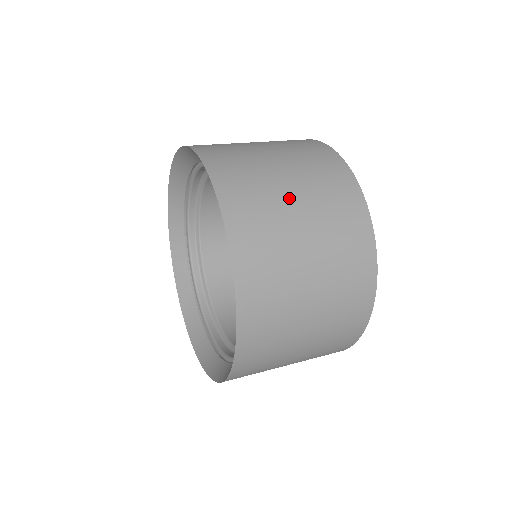
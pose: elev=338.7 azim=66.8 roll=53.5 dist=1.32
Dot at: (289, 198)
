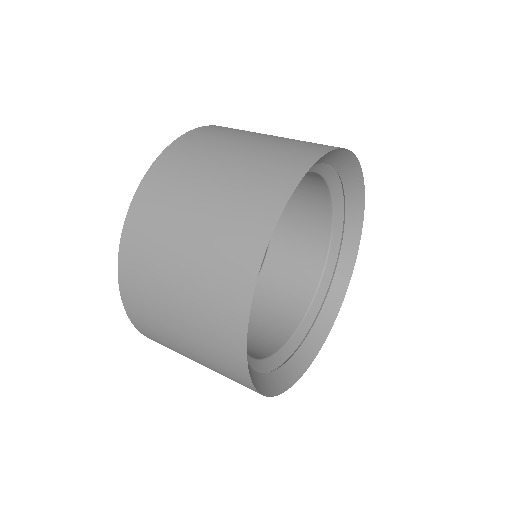
Dot at: (187, 222)
